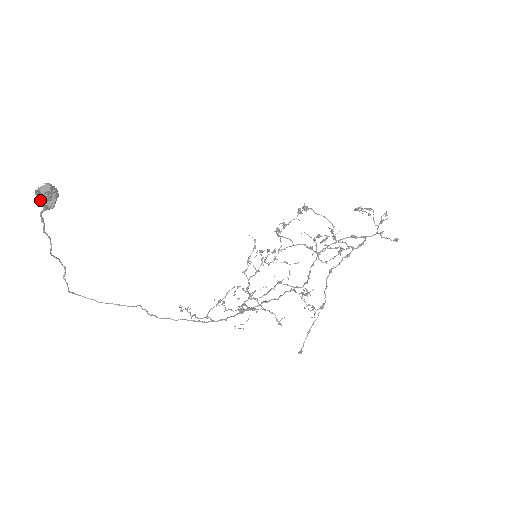
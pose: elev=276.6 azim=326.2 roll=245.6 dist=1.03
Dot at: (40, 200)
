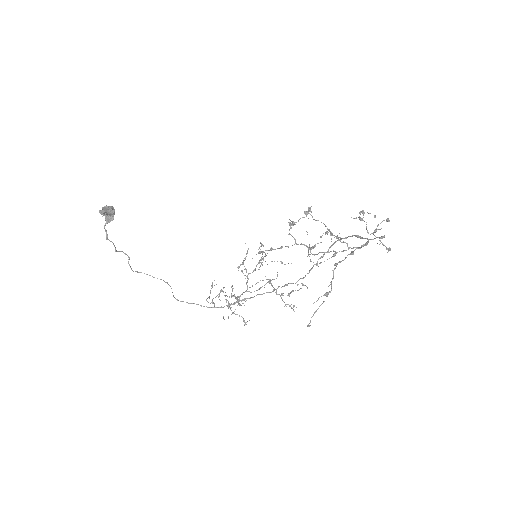
Dot at: occluded
